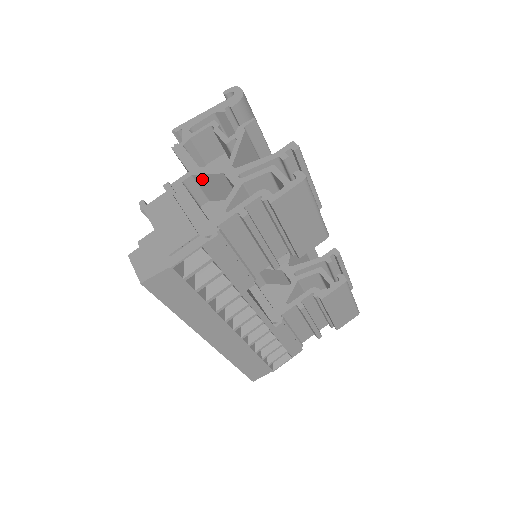
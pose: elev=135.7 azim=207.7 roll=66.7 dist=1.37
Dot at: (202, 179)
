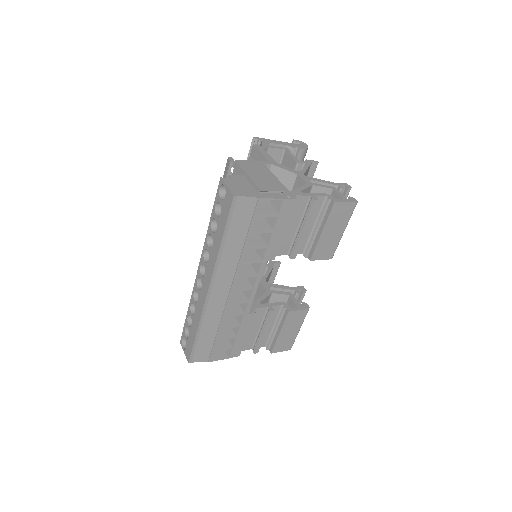
Dot at: (276, 171)
